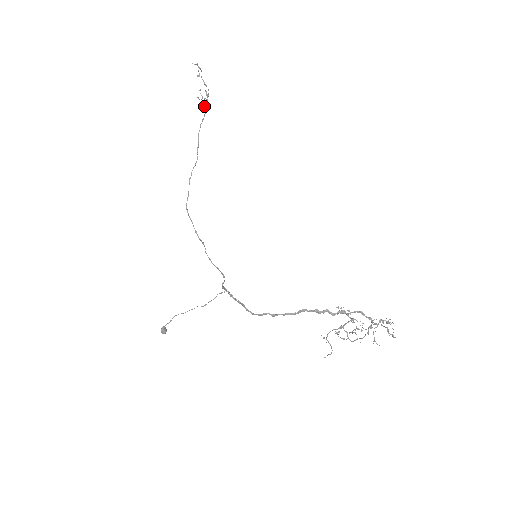
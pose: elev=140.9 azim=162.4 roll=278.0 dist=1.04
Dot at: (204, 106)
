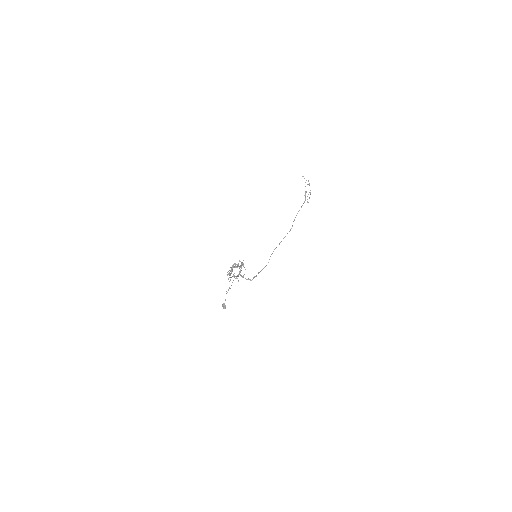
Dot at: occluded
